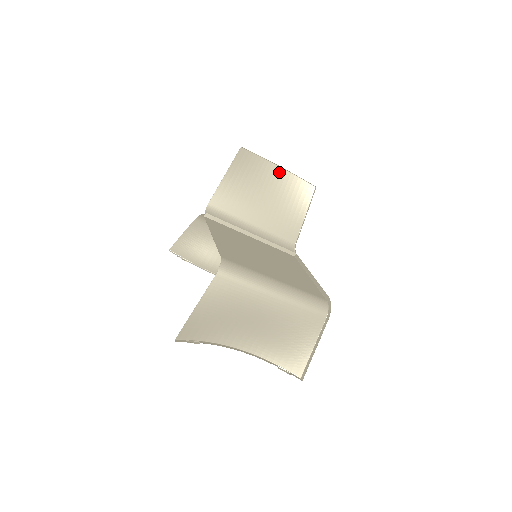
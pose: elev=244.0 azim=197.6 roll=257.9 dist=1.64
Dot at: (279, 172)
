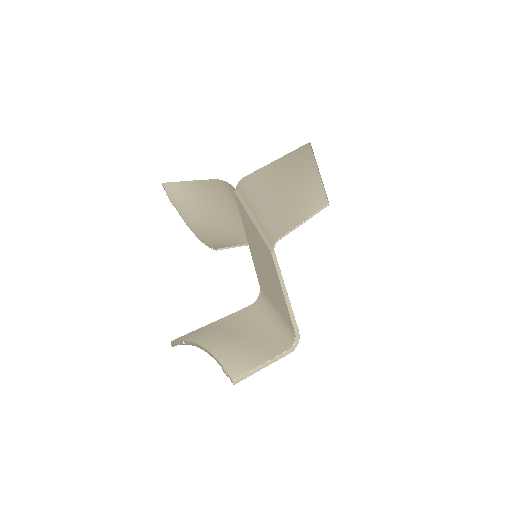
Dot at: (314, 176)
